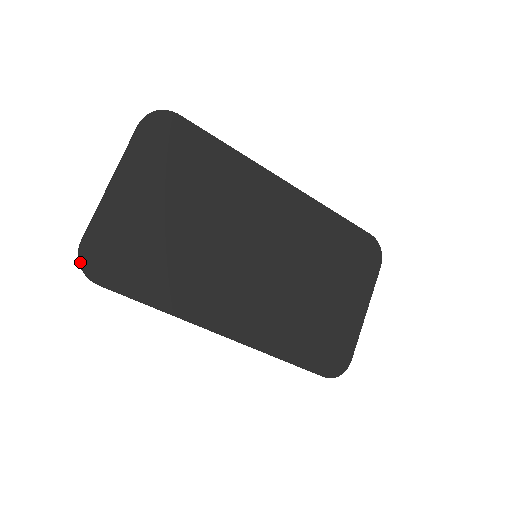
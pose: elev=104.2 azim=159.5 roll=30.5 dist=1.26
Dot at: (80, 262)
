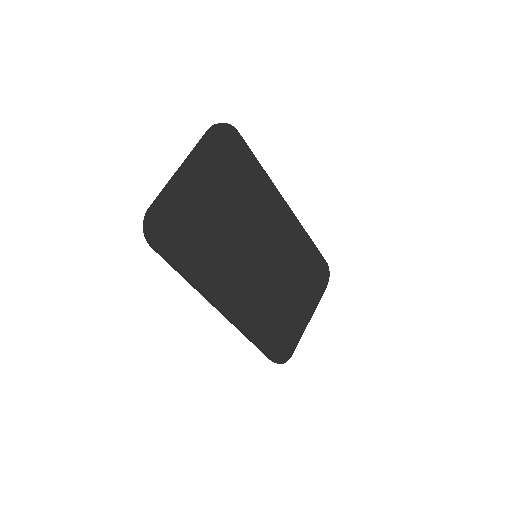
Dot at: (147, 225)
